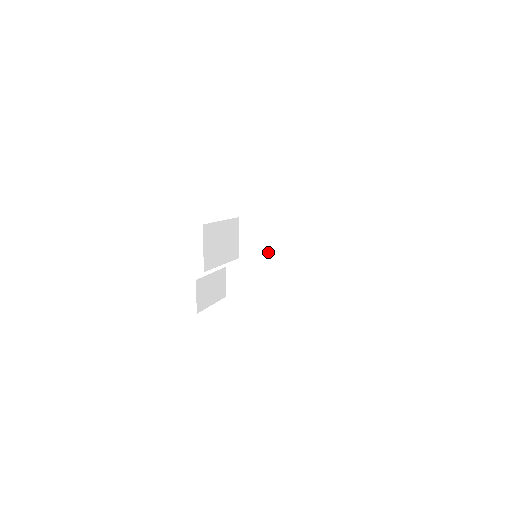
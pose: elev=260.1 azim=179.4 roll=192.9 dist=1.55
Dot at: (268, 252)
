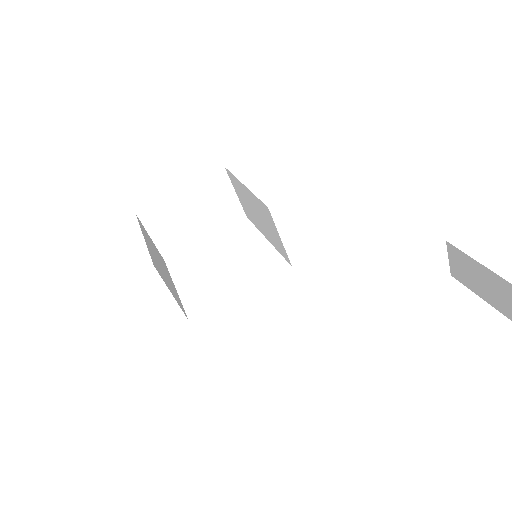
Dot at: (199, 231)
